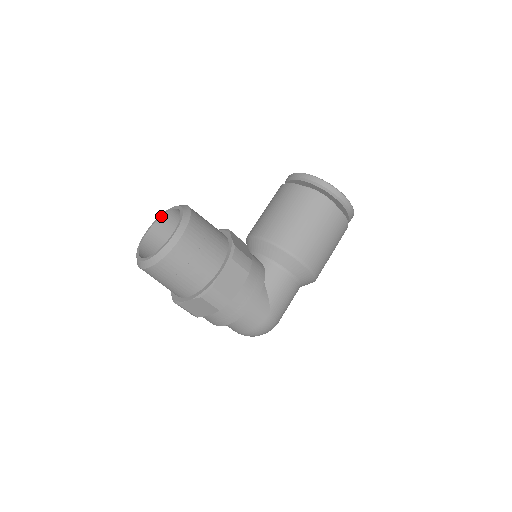
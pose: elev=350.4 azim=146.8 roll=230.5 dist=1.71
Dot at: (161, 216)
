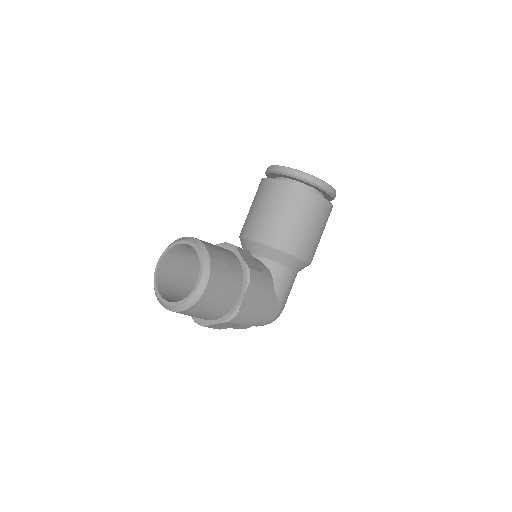
Dot at: (169, 249)
